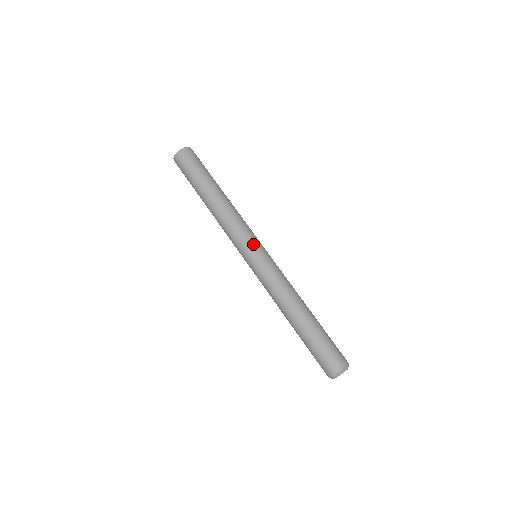
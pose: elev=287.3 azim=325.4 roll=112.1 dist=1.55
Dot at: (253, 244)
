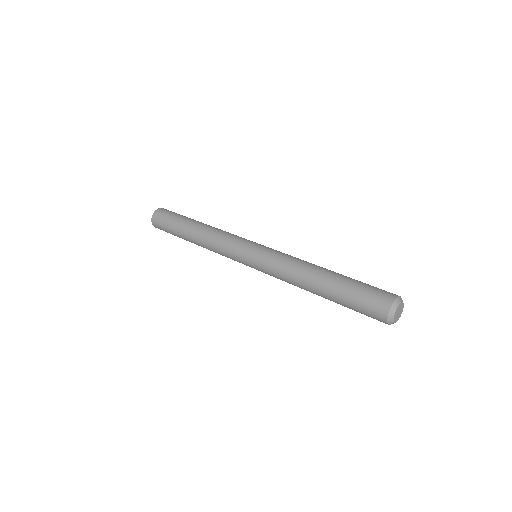
Dot at: (244, 246)
